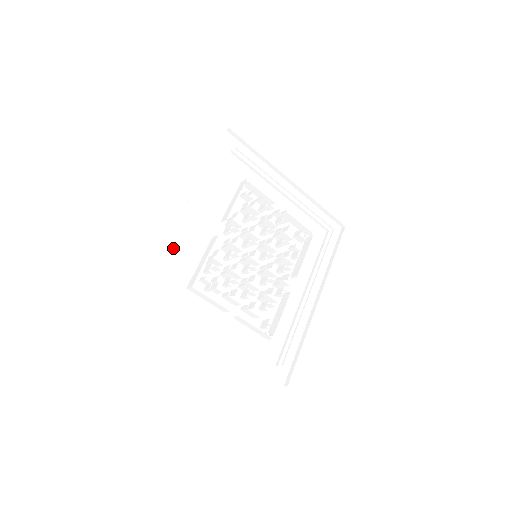
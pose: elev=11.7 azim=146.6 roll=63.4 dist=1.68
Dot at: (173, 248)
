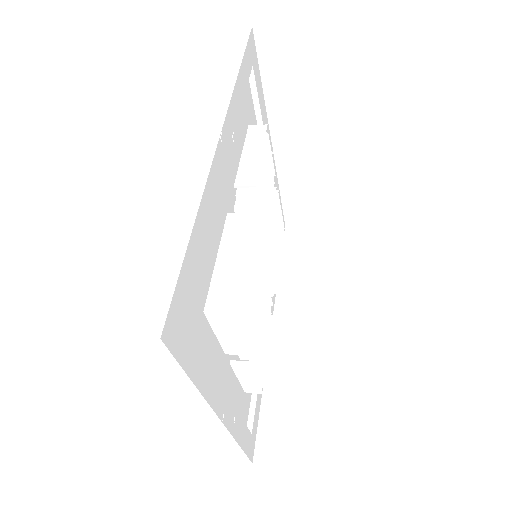
Dot at: (206, 225)
